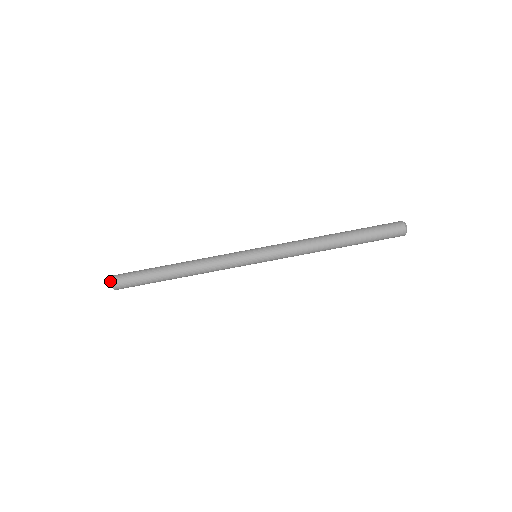
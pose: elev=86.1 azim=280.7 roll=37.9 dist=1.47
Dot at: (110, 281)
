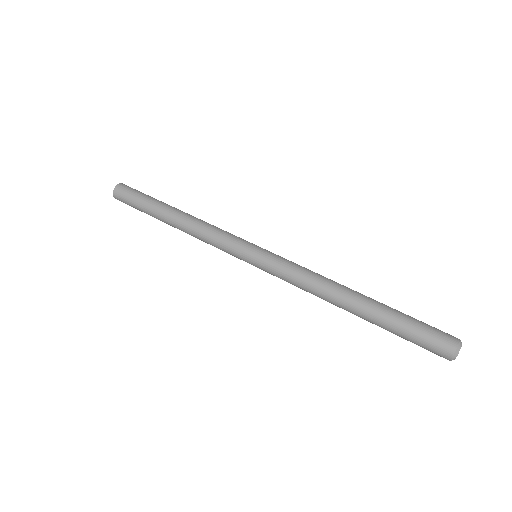
Dot at: occluded
